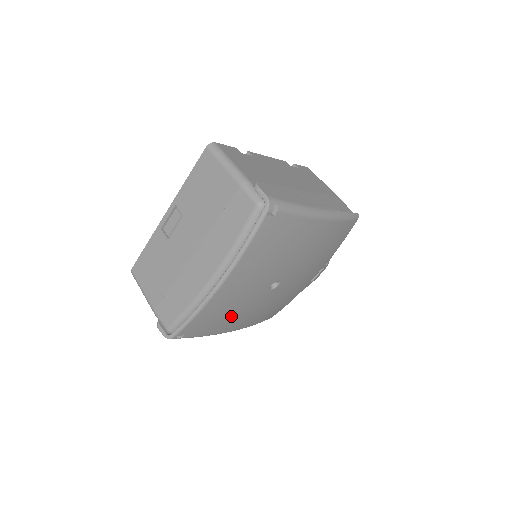
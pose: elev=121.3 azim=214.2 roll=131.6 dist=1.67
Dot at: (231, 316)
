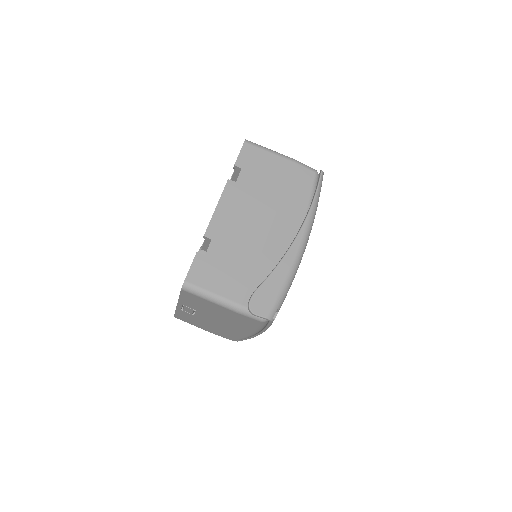
Dot at: occluded
